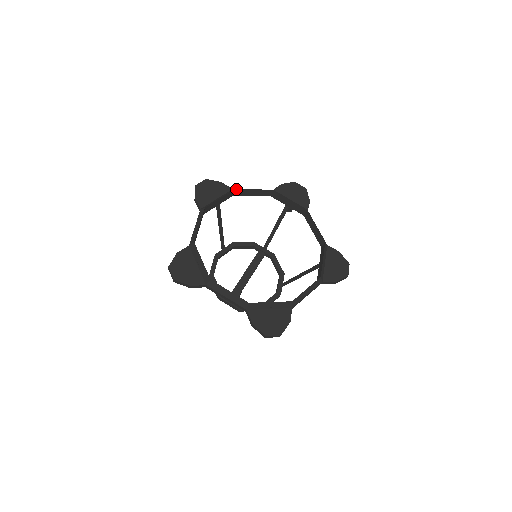
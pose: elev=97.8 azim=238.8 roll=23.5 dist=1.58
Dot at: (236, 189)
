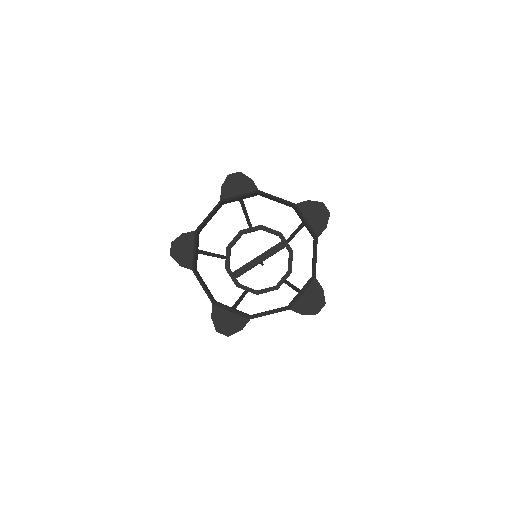
Dot at: (259, 193)
